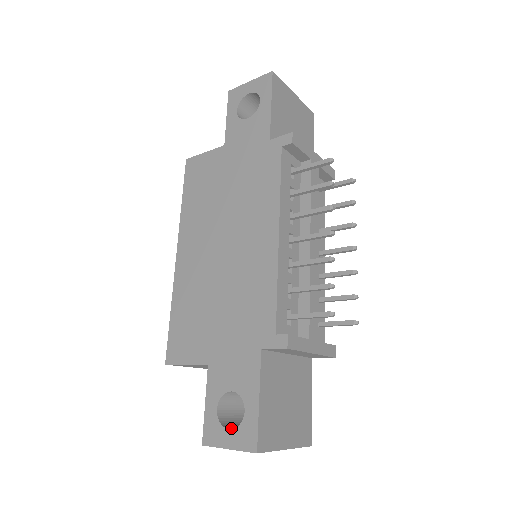
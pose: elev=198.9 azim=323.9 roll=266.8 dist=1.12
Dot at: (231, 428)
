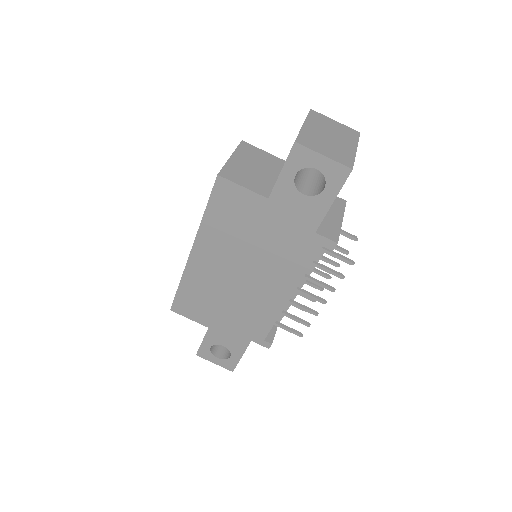
Dot at: (217, 354)
